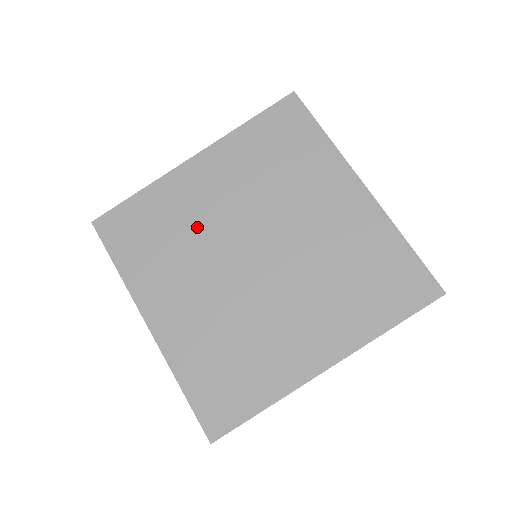
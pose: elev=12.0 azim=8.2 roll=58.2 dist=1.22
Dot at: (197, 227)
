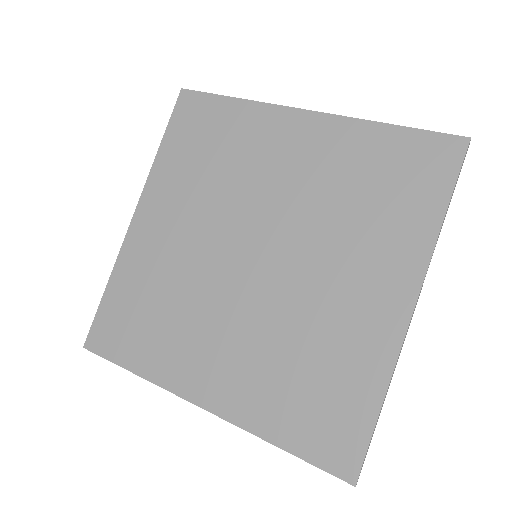
Dot at: (181, 274)
